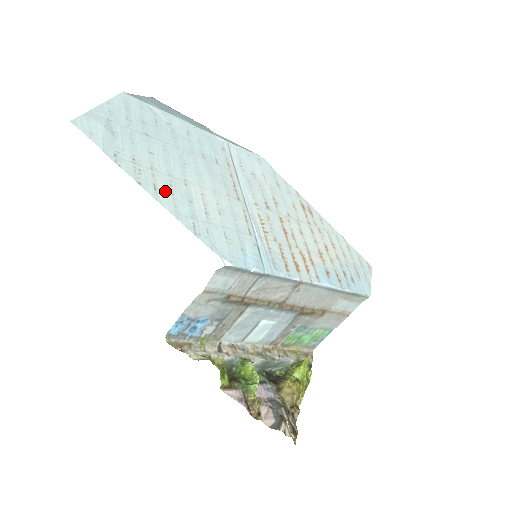
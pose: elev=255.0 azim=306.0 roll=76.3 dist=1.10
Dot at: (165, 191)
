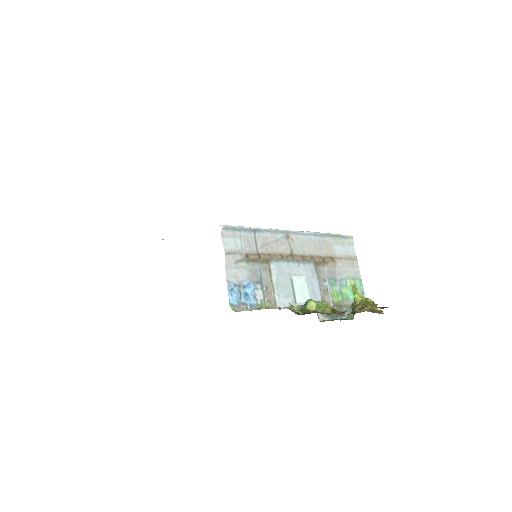
Dot at: occluded
